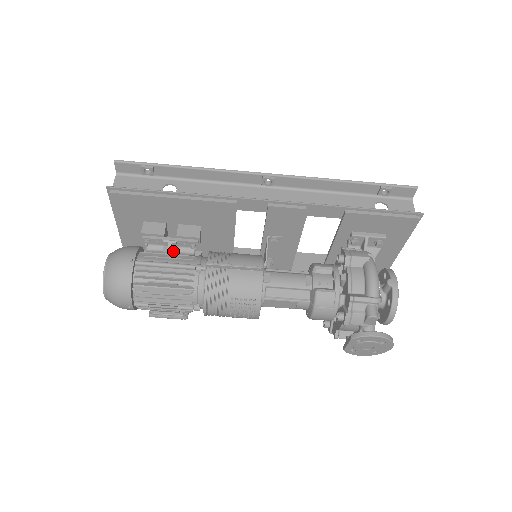
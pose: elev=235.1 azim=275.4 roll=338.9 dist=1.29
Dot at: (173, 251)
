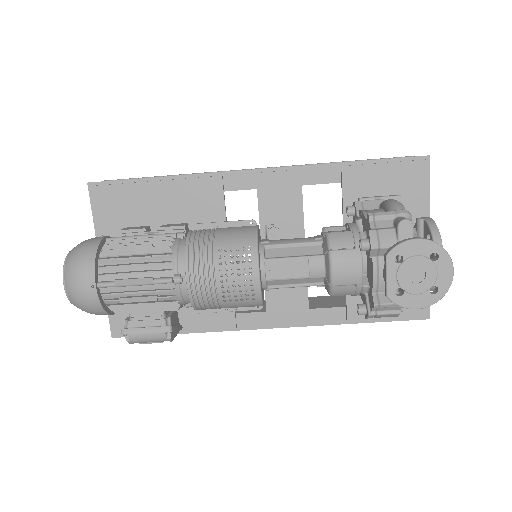
Dot at: occluded
